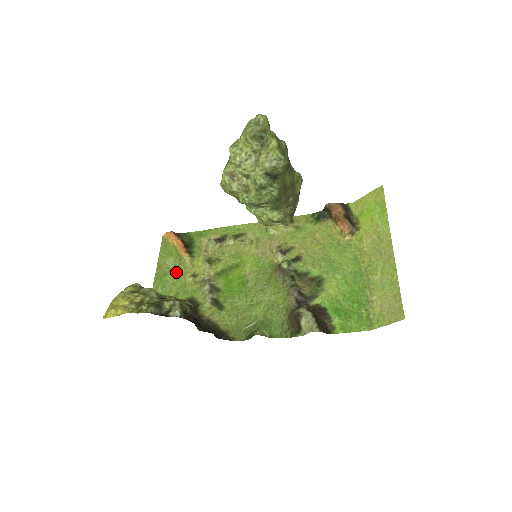
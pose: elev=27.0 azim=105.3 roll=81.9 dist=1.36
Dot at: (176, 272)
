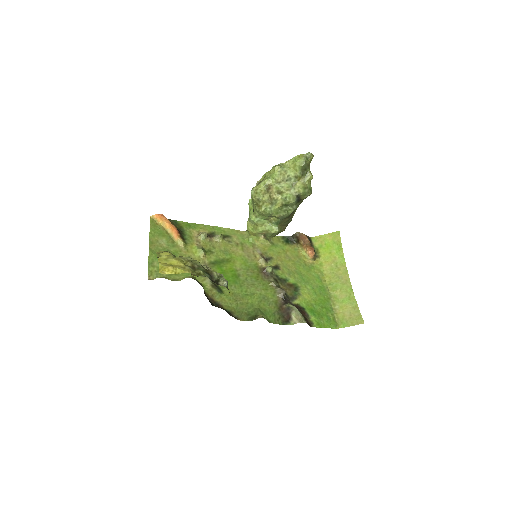
Dot at: (172, 252)
